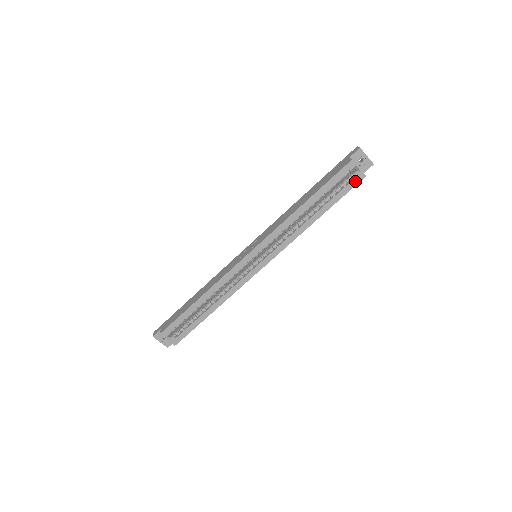
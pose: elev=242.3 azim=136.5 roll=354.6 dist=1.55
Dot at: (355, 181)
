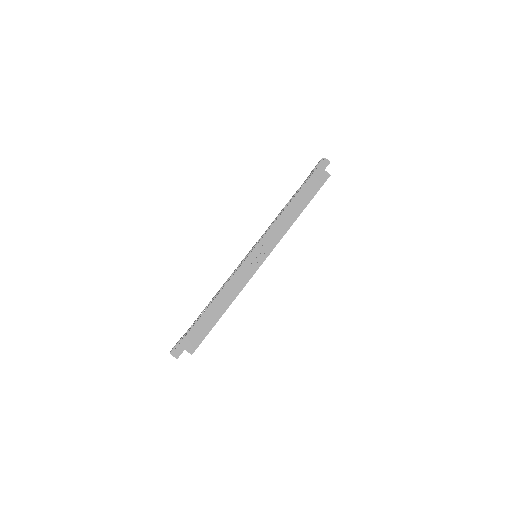
Dot at: occluded
